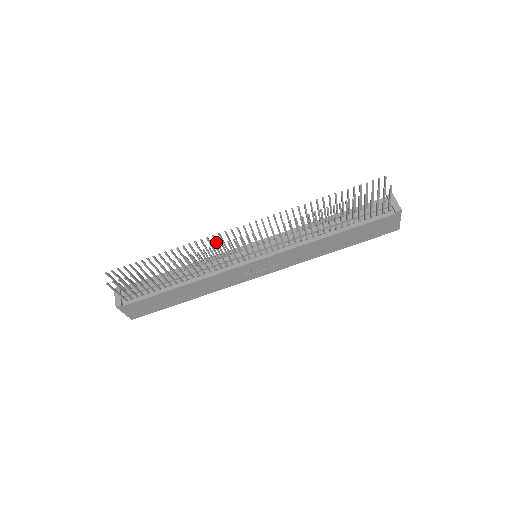
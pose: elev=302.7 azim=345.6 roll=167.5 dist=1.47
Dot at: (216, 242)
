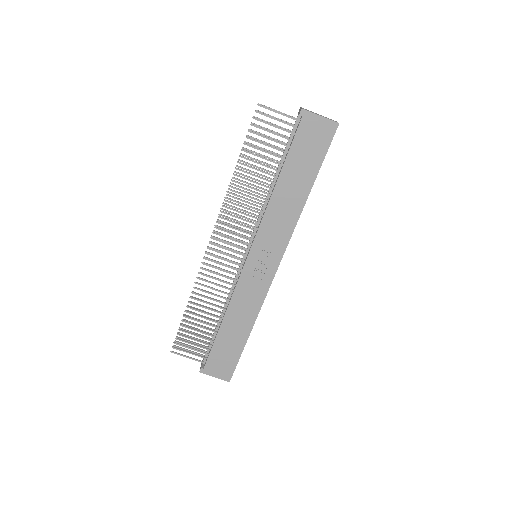
Dot at: (212, 267)
